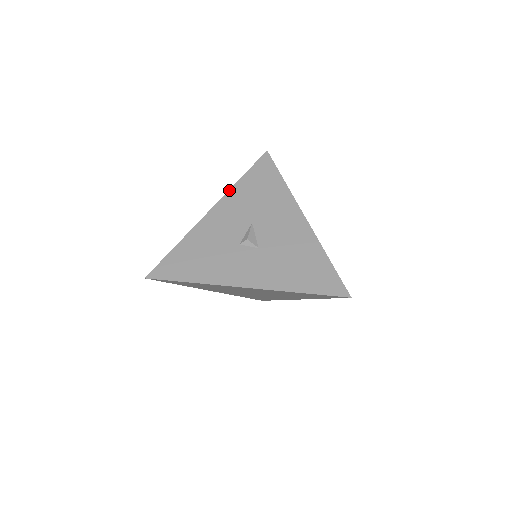
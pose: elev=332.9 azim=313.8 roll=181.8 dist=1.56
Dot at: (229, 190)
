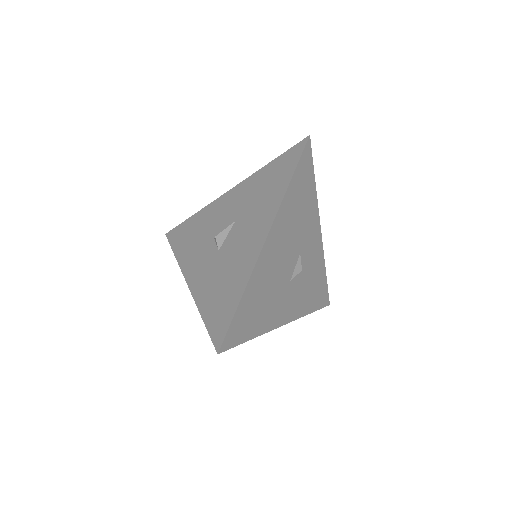
Dot at: (251, 175)
